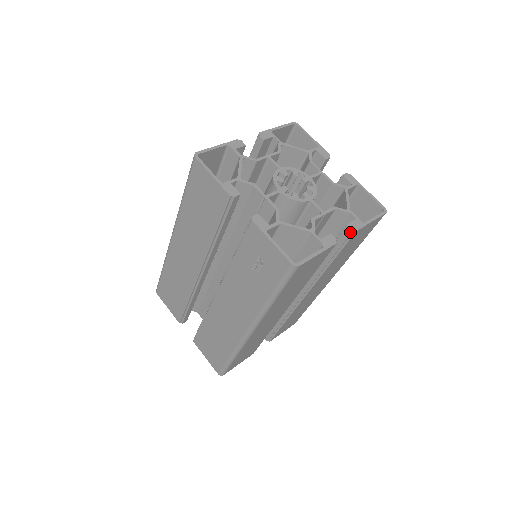
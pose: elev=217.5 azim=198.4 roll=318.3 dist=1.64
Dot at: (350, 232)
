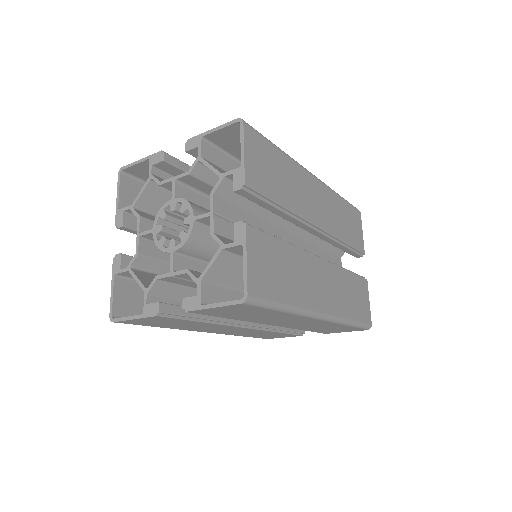
Dot at: (186, 308)
